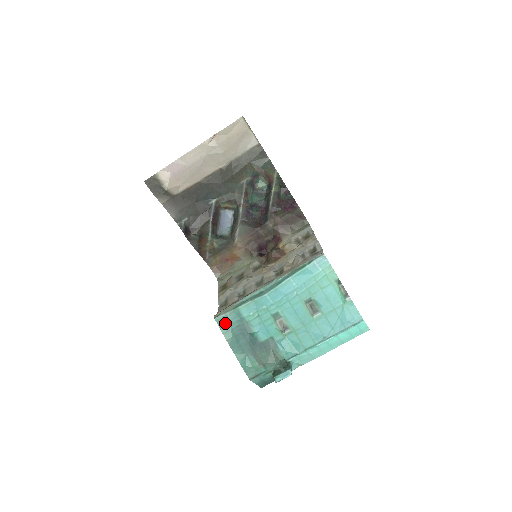
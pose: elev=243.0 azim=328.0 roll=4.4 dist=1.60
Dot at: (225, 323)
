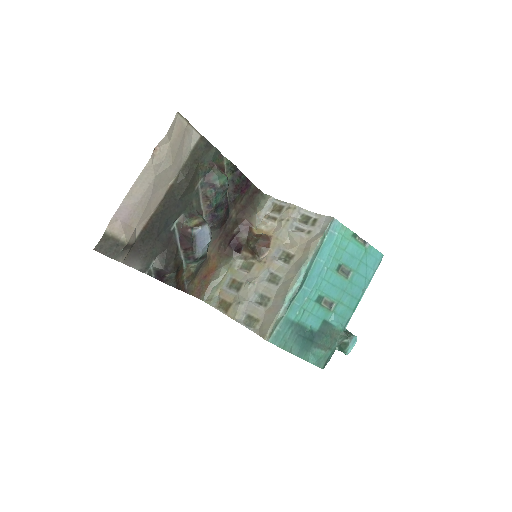
Dot at: (279, 338)
